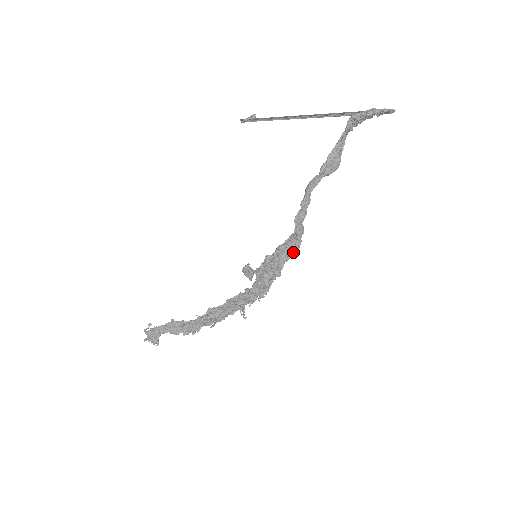
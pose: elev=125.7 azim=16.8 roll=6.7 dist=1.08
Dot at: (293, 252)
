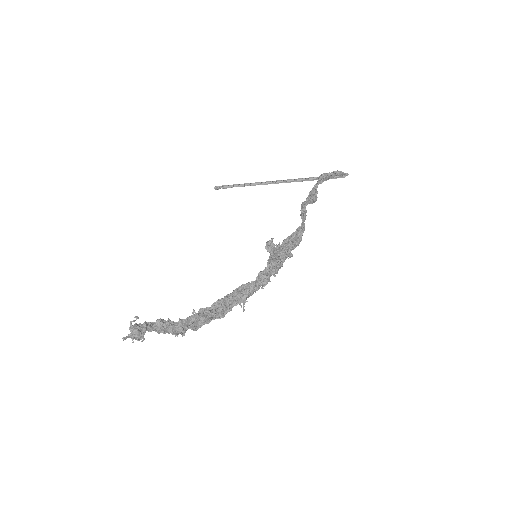
Dot at: (298, 242)
